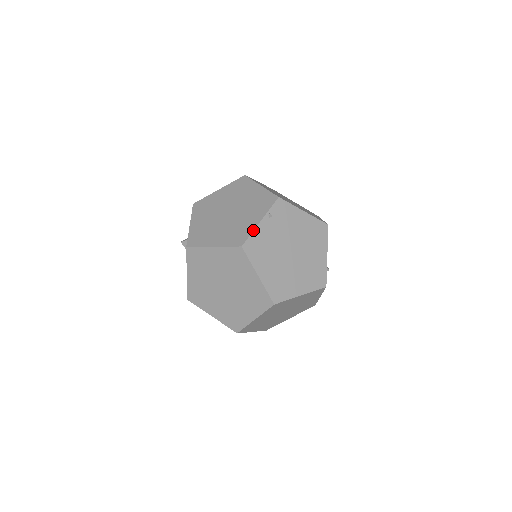
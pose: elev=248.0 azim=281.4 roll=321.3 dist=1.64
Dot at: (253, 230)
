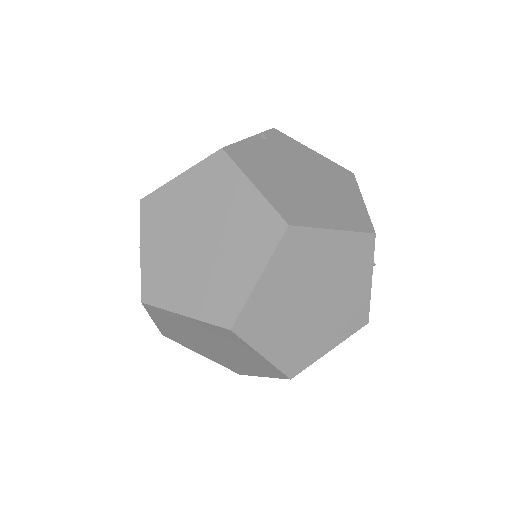
Dot at: occluded
